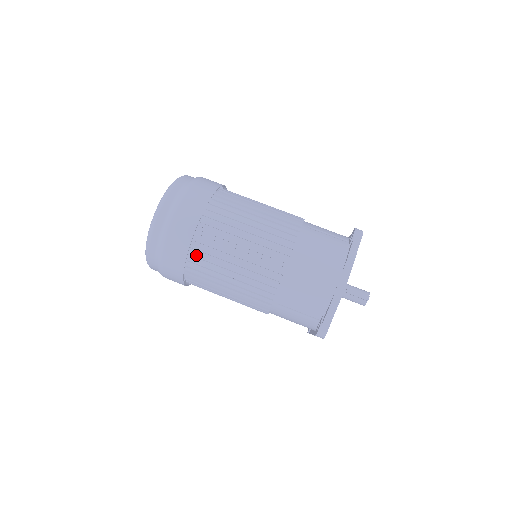
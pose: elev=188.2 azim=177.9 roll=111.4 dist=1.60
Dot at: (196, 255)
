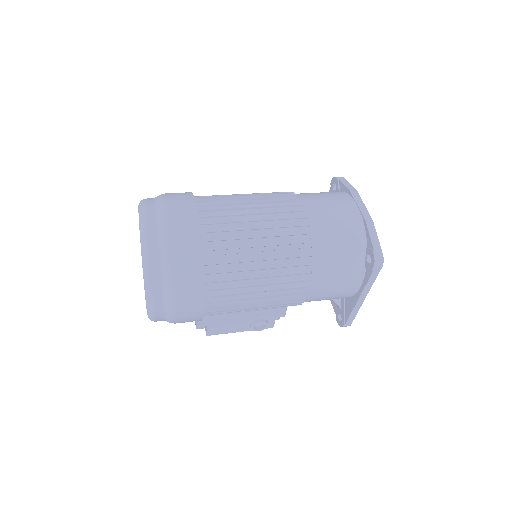
Dot at: (209, 245)
